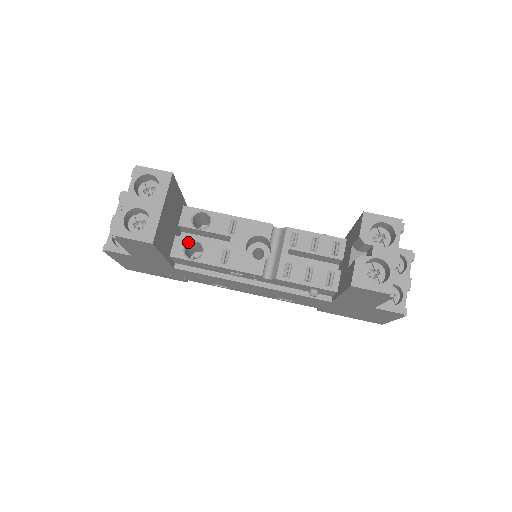
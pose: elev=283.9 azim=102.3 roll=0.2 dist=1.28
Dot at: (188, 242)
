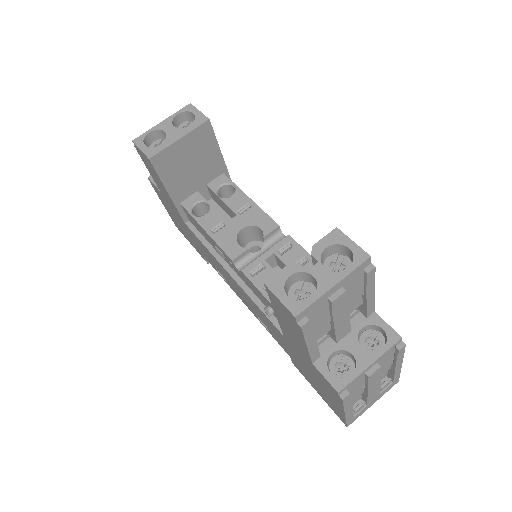
Dot at: (202, 201)
